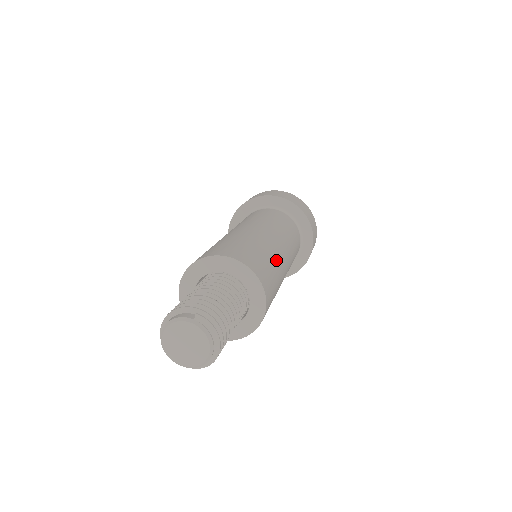
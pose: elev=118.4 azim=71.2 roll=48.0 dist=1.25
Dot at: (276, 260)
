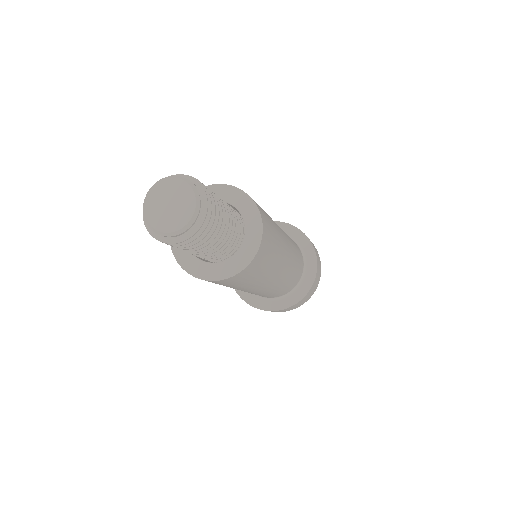
Dot at: (279, 250)
